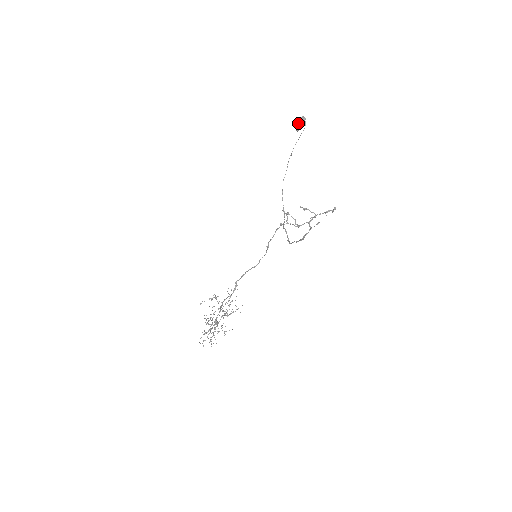
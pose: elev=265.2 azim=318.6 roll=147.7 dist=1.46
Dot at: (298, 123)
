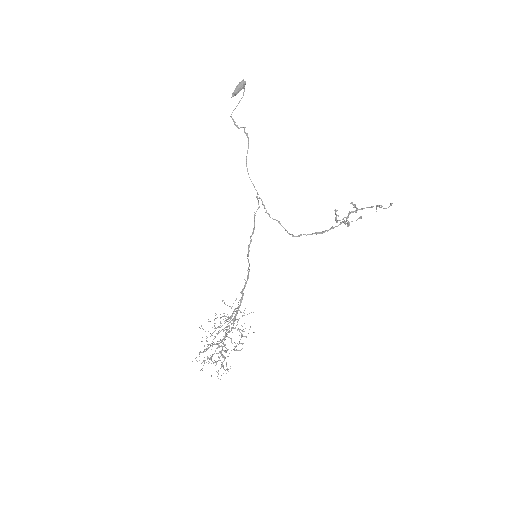
Dot at: (238, 87)
